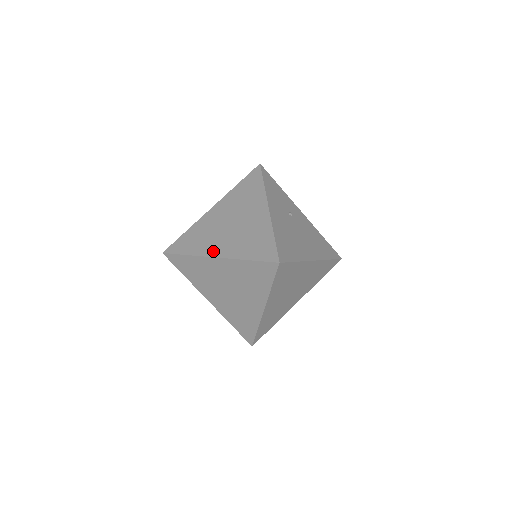
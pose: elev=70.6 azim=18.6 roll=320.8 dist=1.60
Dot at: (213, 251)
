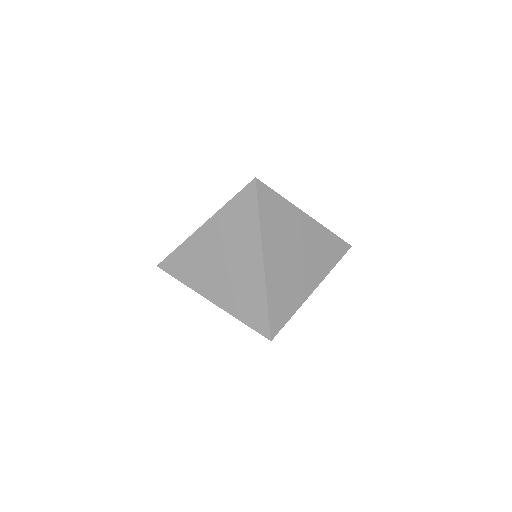
Dot at: occluded
